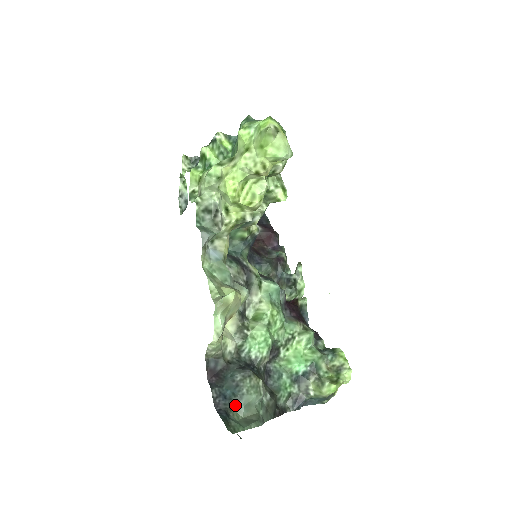
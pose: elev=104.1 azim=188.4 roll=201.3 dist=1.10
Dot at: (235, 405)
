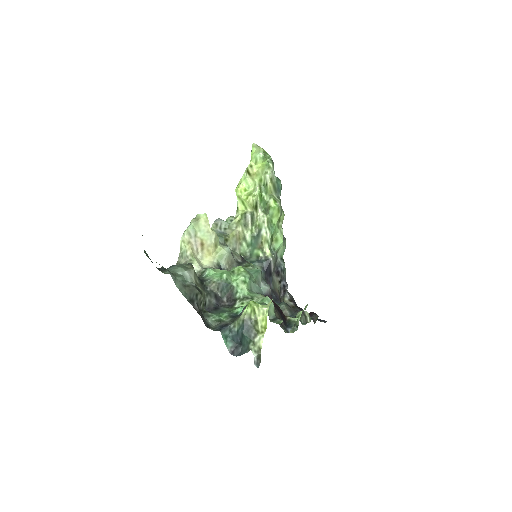
Dot at: (166, 270)
